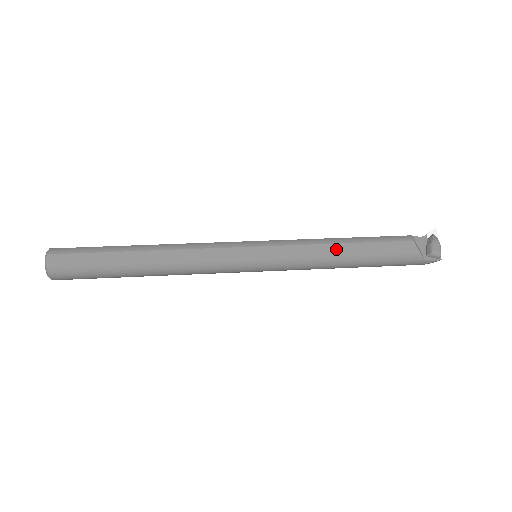
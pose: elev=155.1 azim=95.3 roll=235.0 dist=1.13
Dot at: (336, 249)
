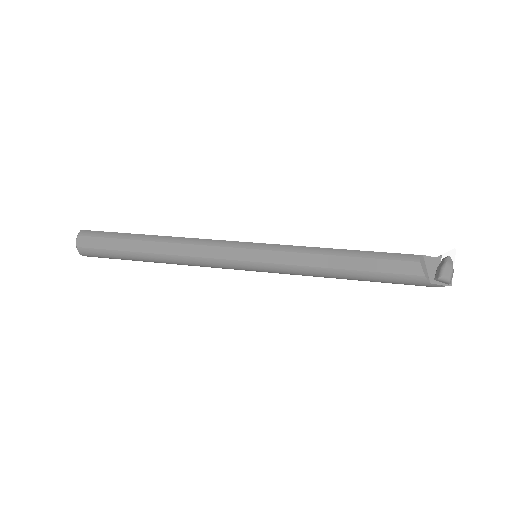
Dot at: (332, 261)
